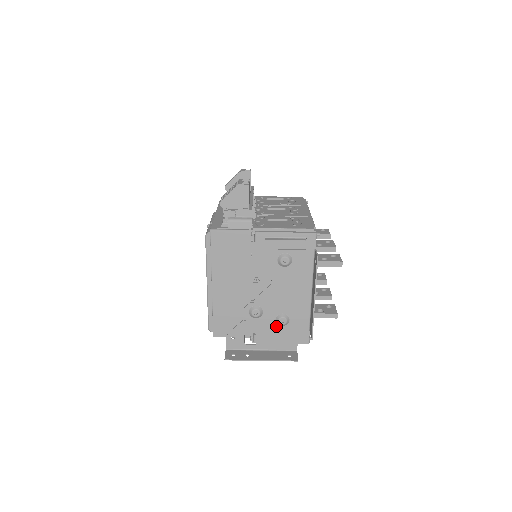
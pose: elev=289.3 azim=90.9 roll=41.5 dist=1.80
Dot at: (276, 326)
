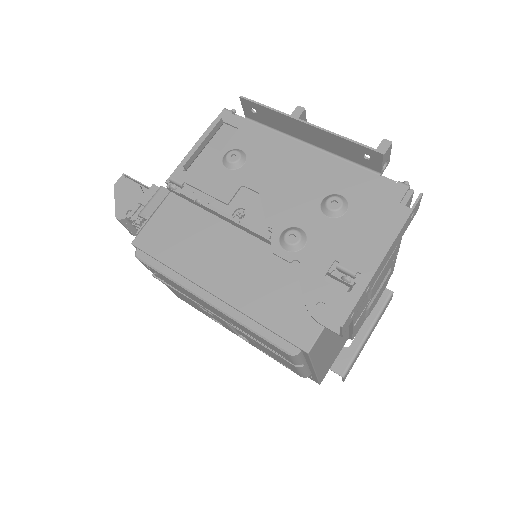
Dot at: (341, 222)
